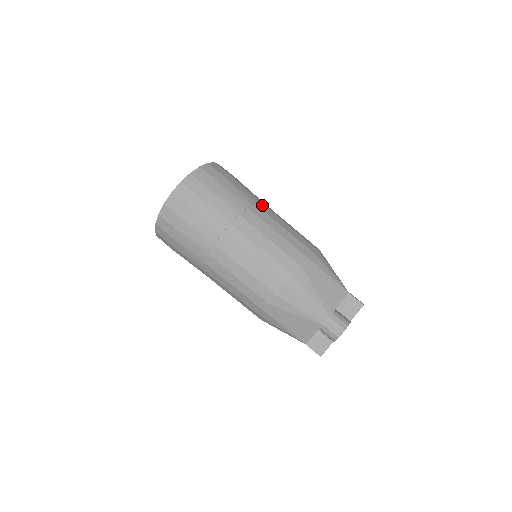
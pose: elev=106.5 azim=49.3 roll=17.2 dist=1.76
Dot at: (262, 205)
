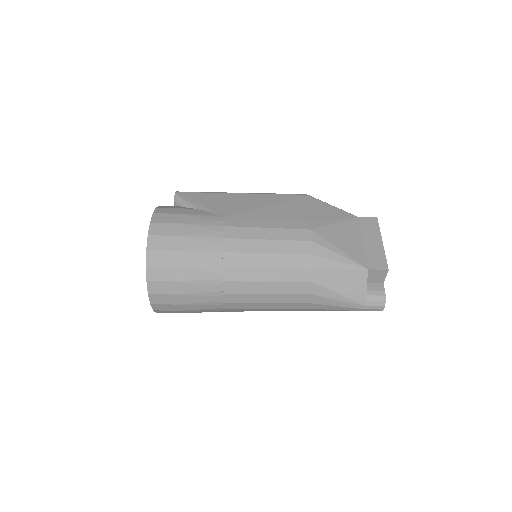
Dot at: (229, 243)
